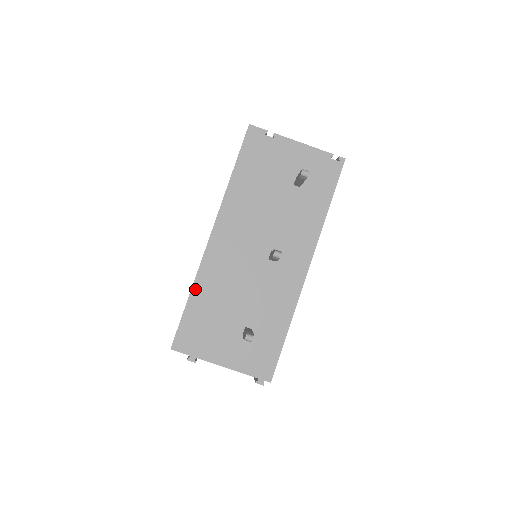
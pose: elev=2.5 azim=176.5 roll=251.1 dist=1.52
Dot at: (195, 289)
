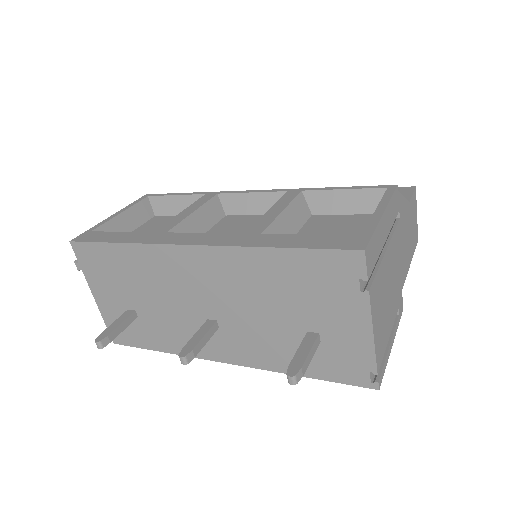
Dot at: (130, 247)
